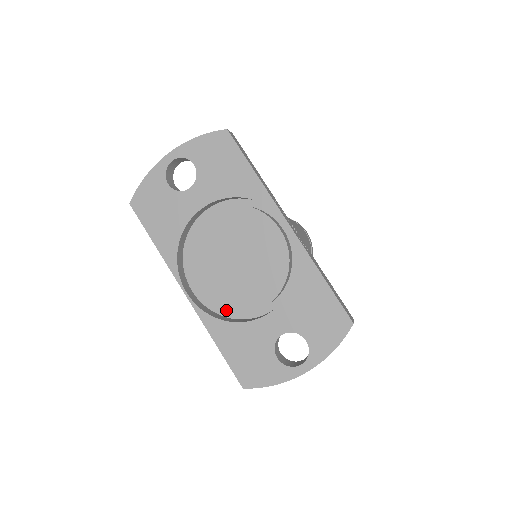
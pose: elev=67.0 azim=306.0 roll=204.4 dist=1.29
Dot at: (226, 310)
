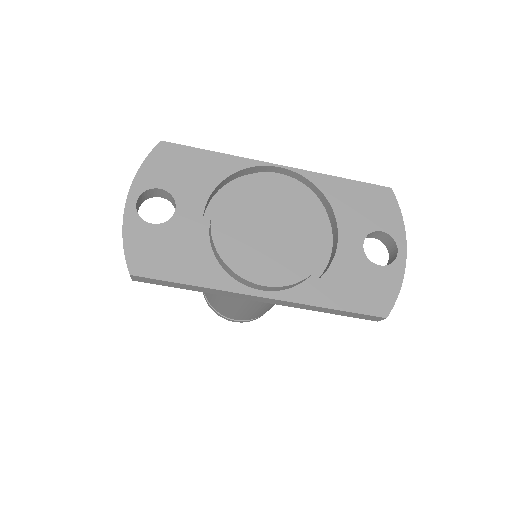
Dot at: (308, 272)
